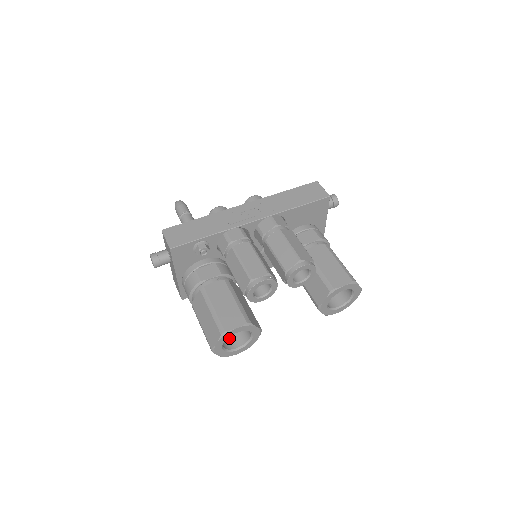
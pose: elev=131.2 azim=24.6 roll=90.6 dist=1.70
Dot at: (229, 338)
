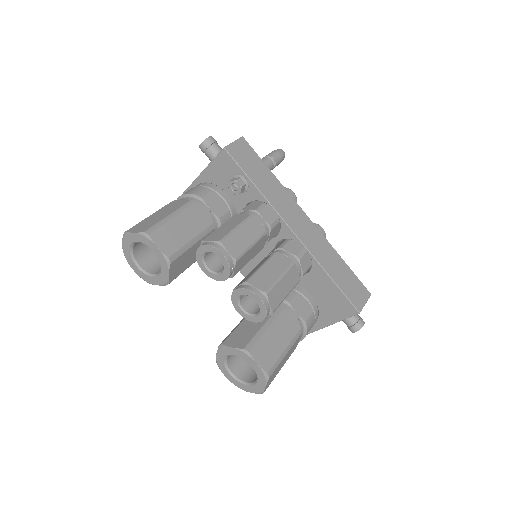
Dot at: (148, 253)
